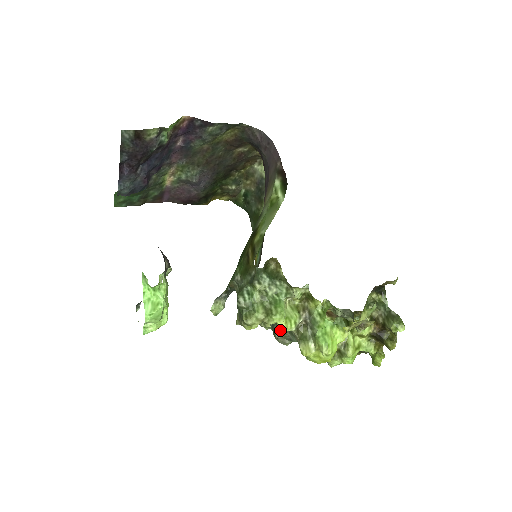
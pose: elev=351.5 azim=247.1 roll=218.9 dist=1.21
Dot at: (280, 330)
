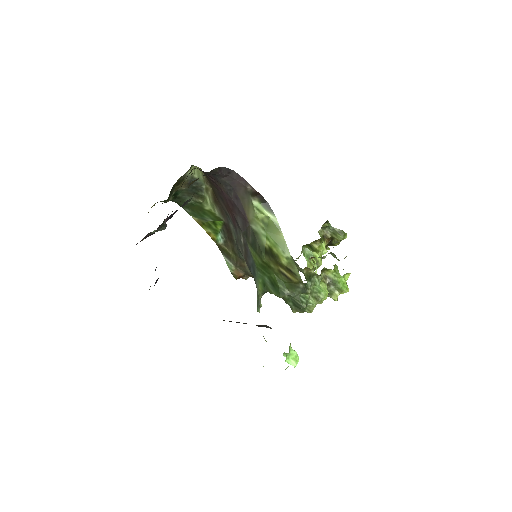
Dot at: occluded
